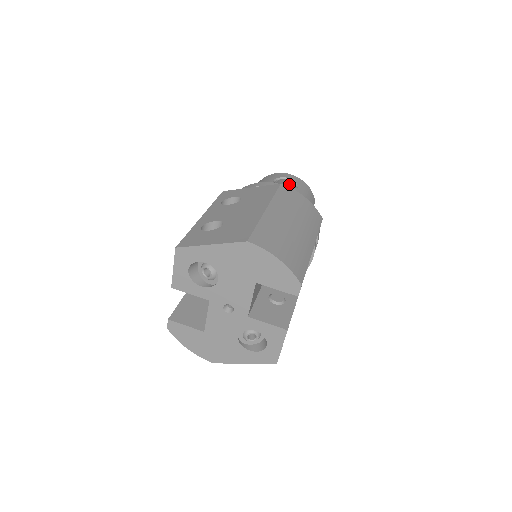
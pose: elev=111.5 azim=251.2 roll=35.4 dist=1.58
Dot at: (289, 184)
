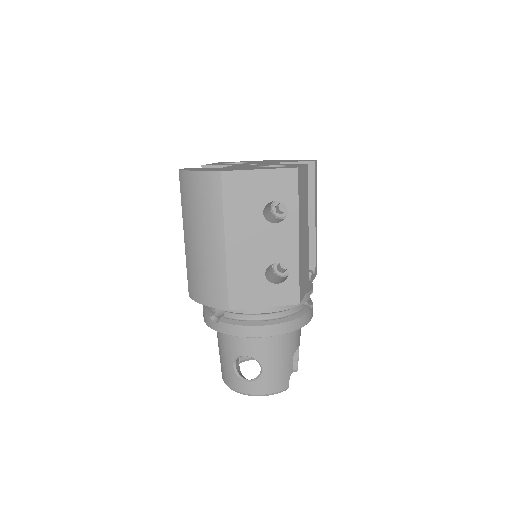
Dot at: occluded
